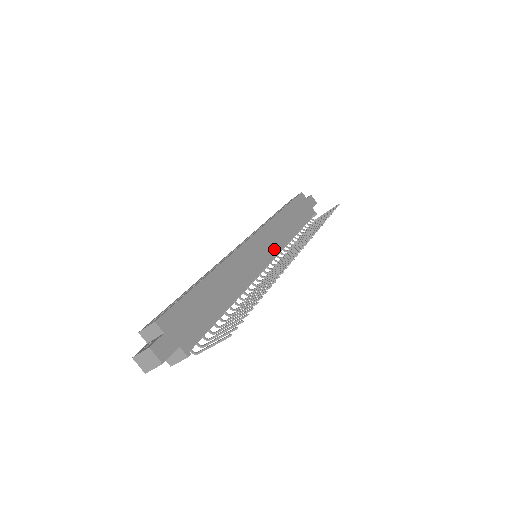
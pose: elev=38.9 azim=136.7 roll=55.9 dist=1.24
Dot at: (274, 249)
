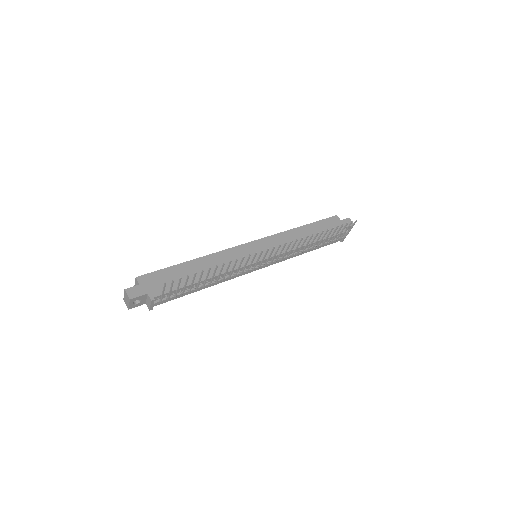
Dot at: (274, 252)
